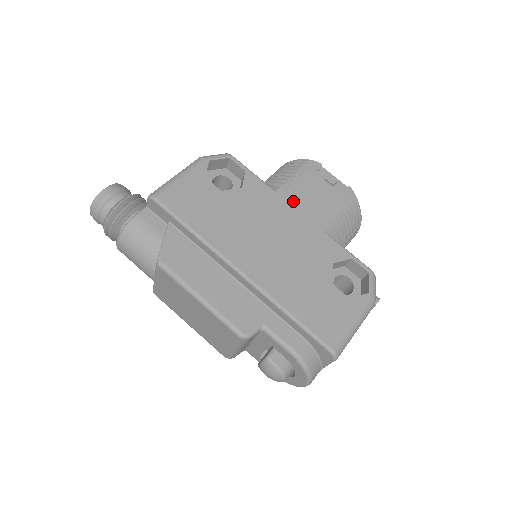
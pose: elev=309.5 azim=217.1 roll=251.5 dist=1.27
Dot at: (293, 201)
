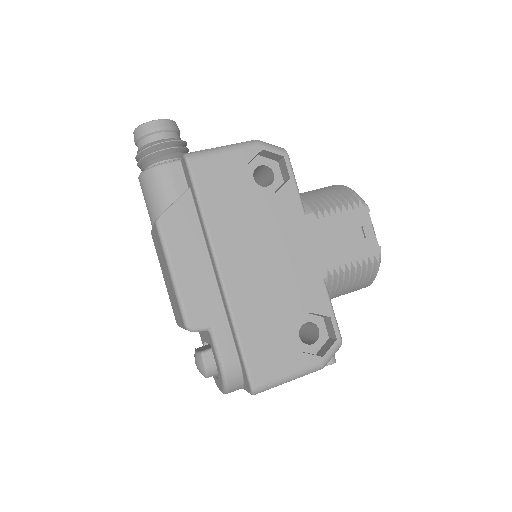
Dot at: (315, 233)
